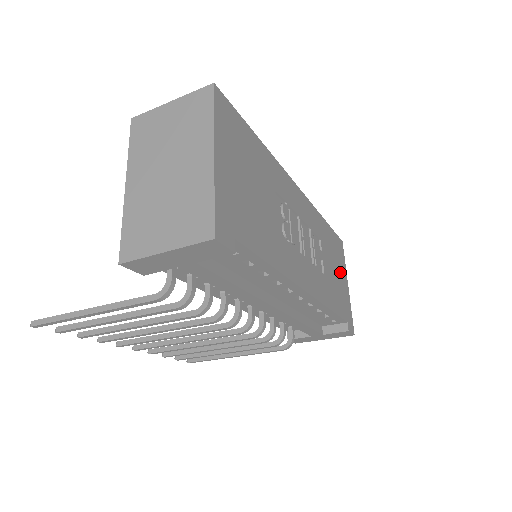
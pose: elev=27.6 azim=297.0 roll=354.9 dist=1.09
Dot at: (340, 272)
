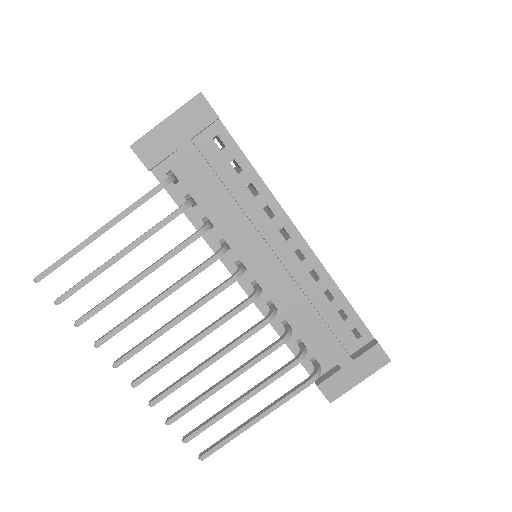
Dot at: occluded
